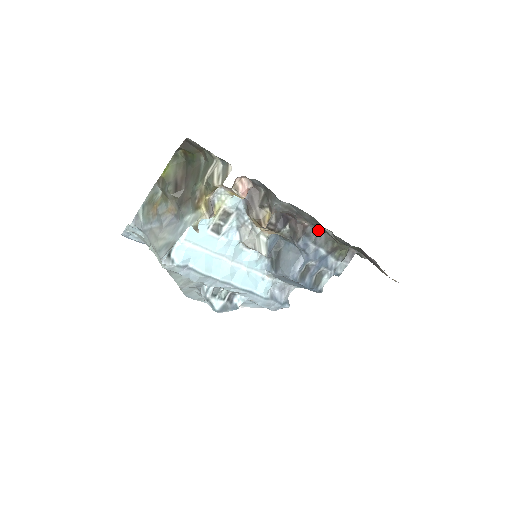
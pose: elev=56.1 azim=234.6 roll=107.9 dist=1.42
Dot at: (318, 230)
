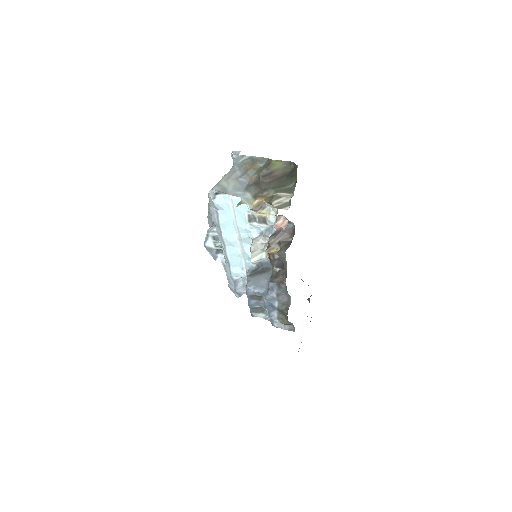
Dot at: (287, 293)
